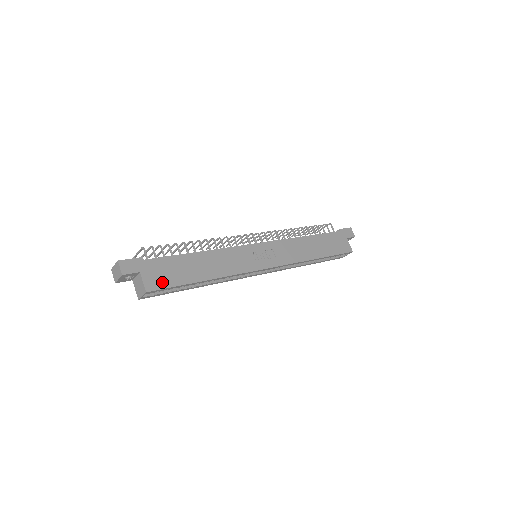
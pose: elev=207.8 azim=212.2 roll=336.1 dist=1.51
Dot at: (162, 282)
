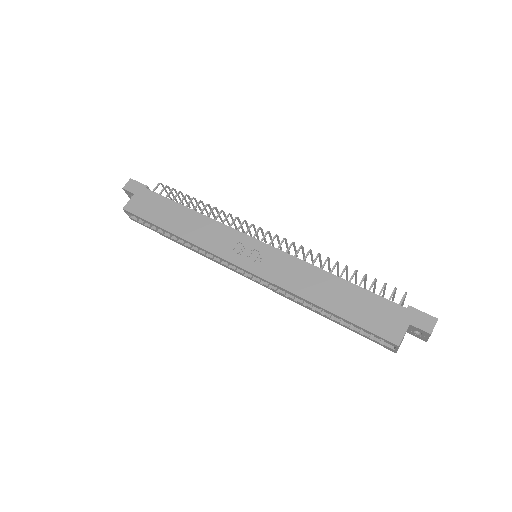
Dot at: (140, 210)
